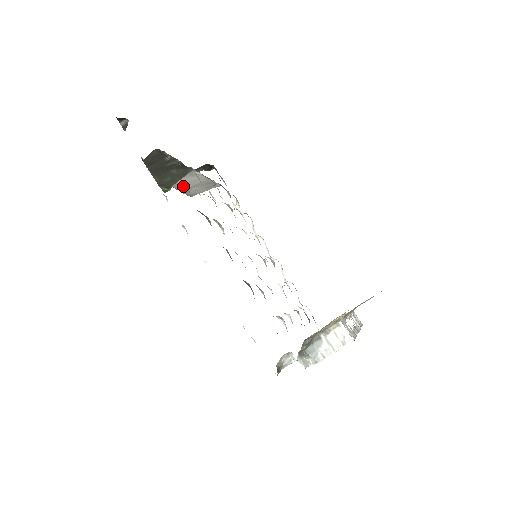
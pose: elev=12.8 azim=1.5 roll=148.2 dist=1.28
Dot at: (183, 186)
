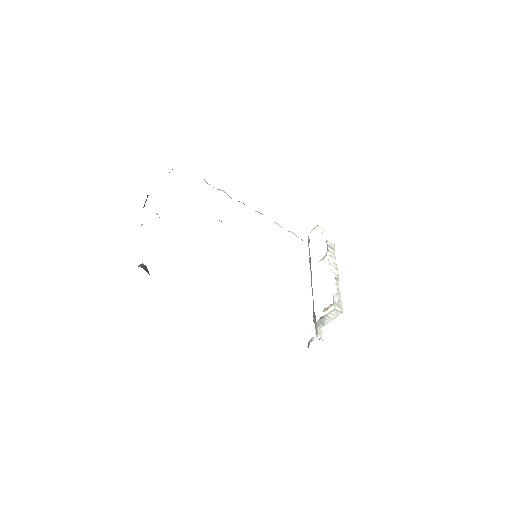
Dot at: occluded
